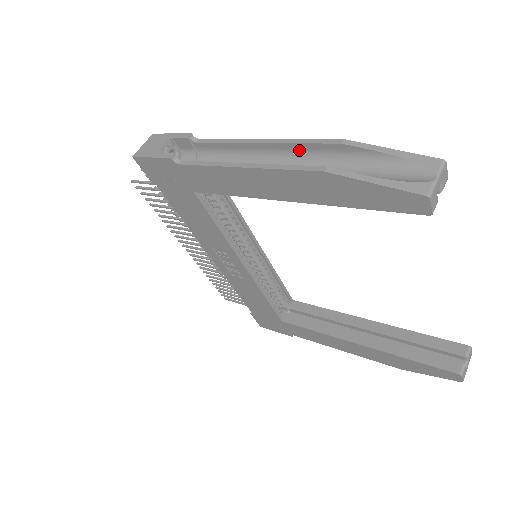
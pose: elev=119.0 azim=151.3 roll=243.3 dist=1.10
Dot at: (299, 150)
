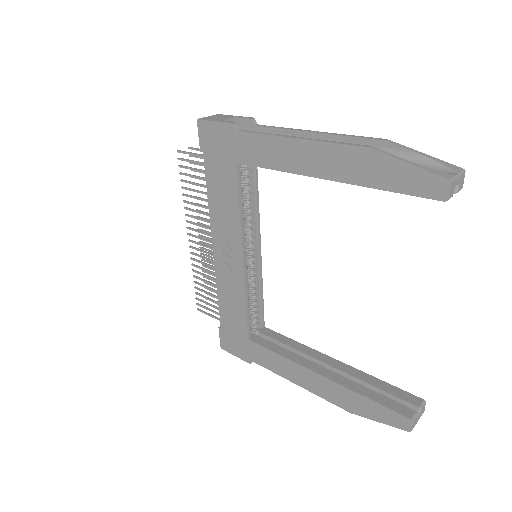
Dot at: occluded
